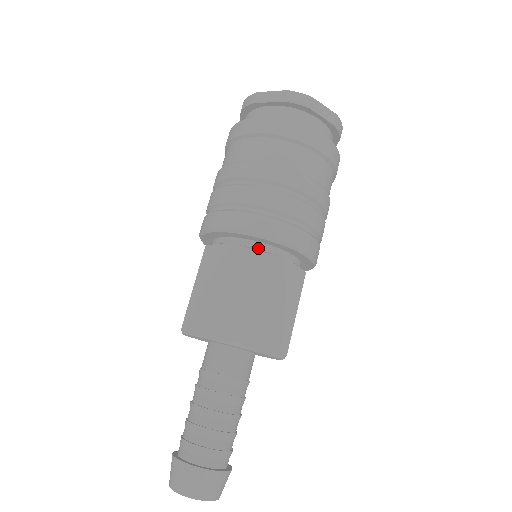
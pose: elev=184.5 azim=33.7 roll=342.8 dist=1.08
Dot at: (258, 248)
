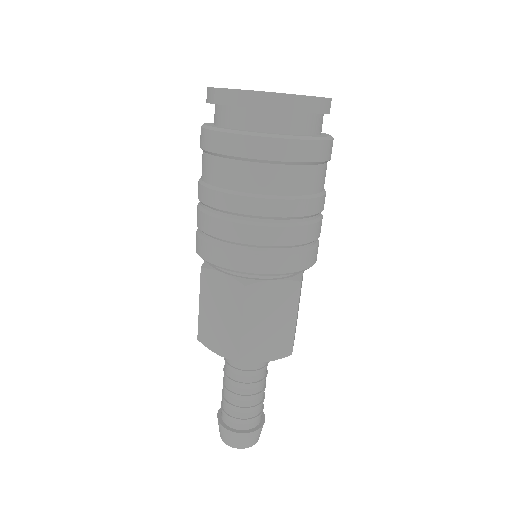
Dot at: occluded
